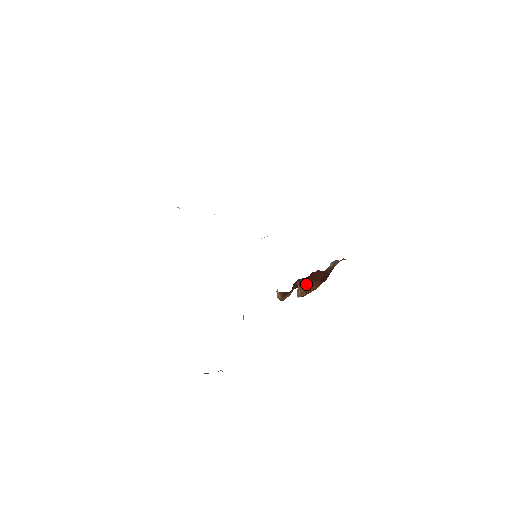
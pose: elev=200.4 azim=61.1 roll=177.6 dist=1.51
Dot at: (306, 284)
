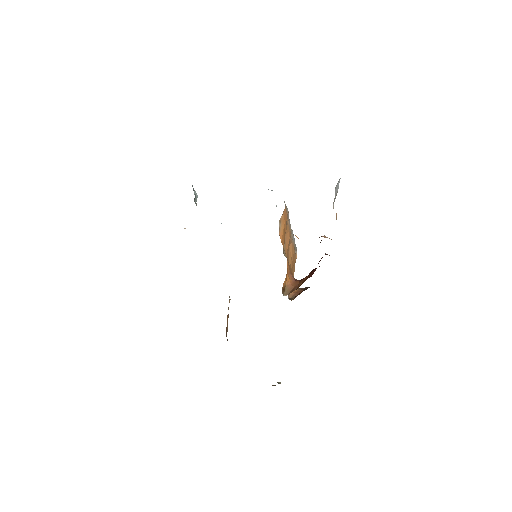
Dot at: occluded
